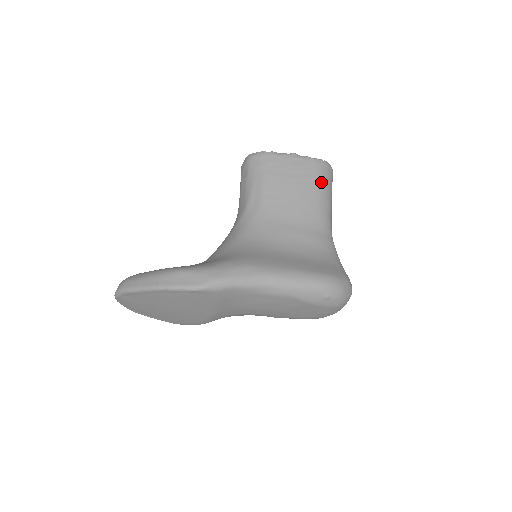
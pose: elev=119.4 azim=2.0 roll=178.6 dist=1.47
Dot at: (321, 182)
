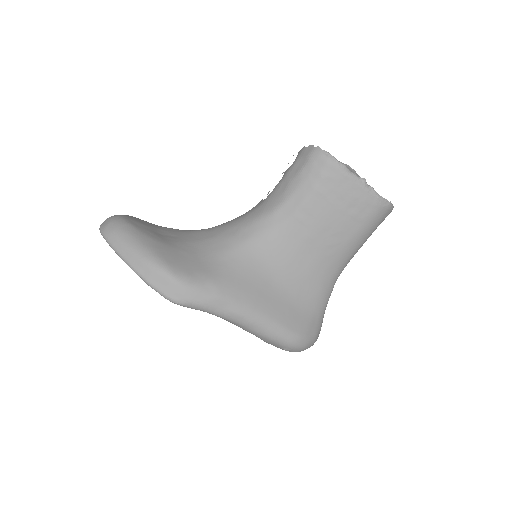
Dot at: (367, 226)
